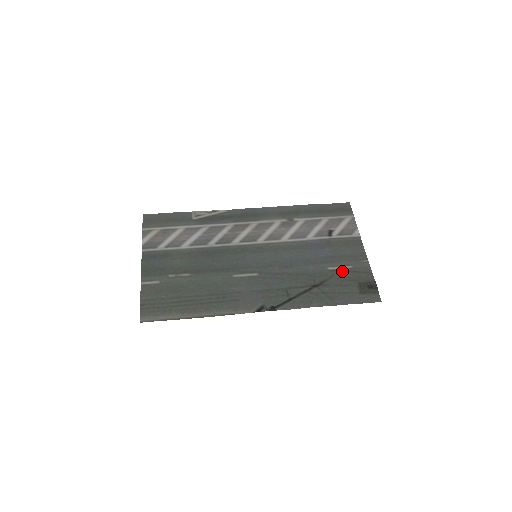
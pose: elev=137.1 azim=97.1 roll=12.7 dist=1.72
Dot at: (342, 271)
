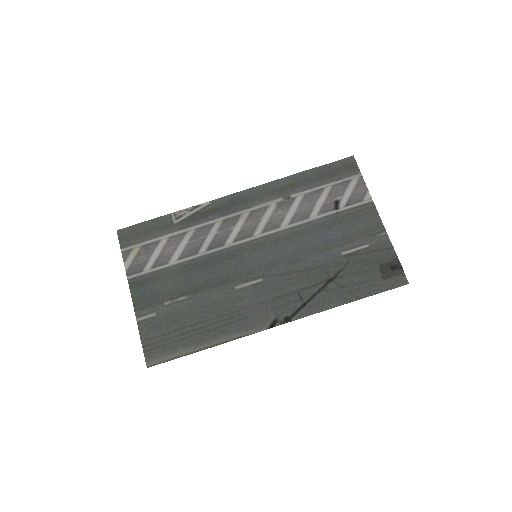
Dot at: (358, 254)
